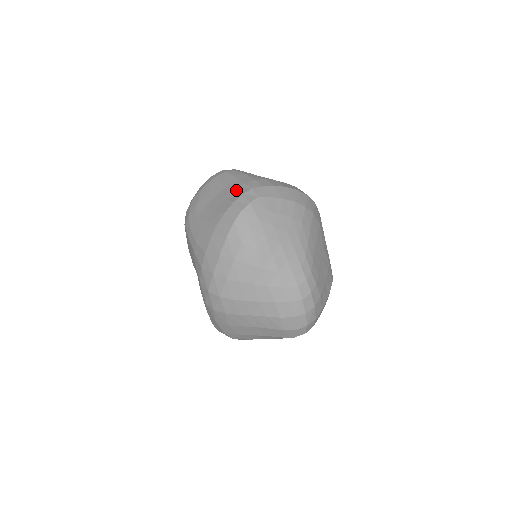
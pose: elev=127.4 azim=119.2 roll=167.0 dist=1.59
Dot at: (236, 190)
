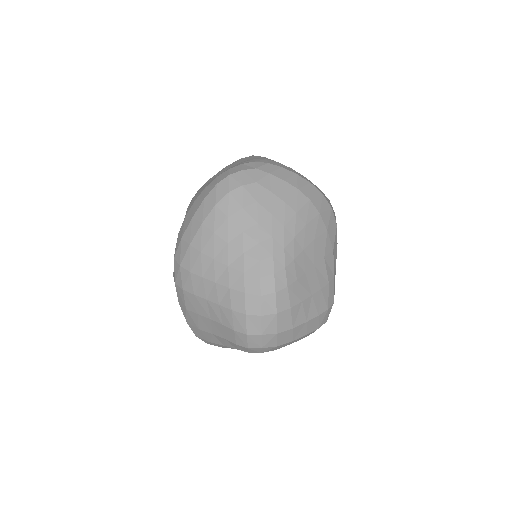
Dot at: (242, 162)
